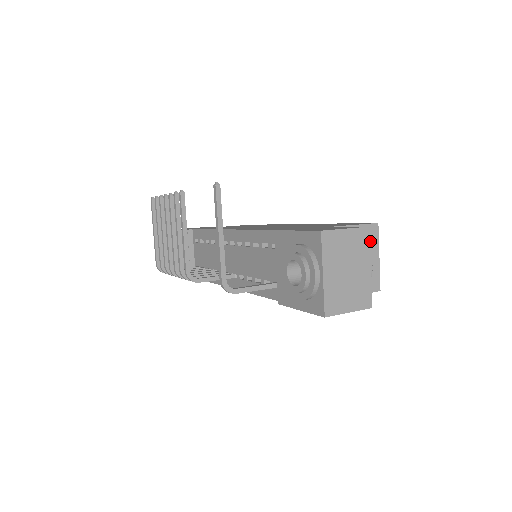
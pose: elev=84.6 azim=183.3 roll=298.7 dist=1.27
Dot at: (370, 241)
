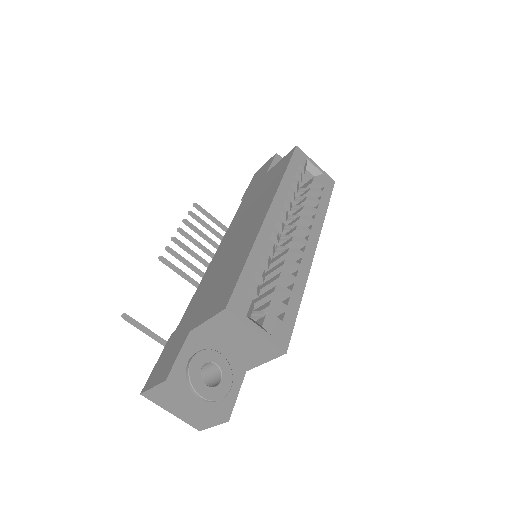
Dot at: (234, 325)
